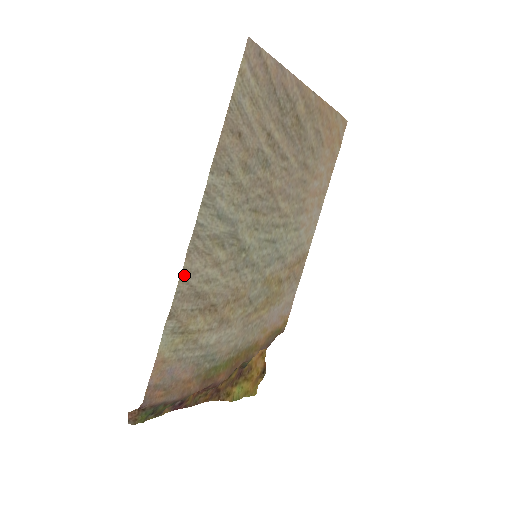
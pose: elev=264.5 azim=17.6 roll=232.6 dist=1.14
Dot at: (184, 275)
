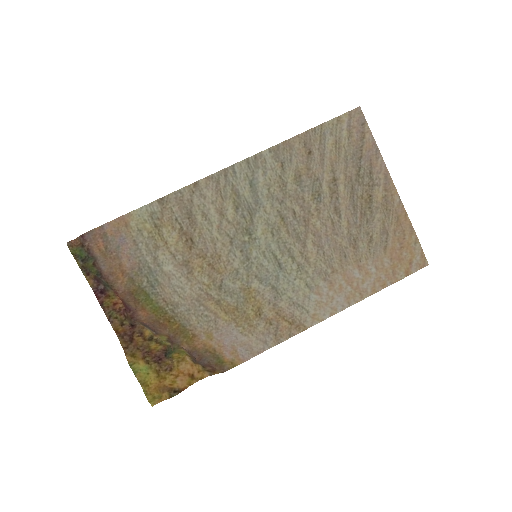
Dot at: (194, 187)
